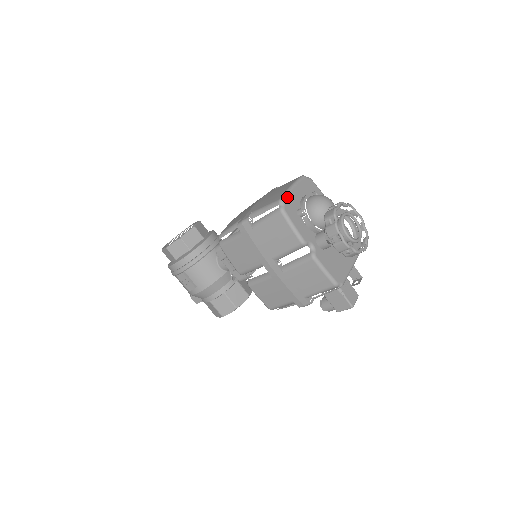
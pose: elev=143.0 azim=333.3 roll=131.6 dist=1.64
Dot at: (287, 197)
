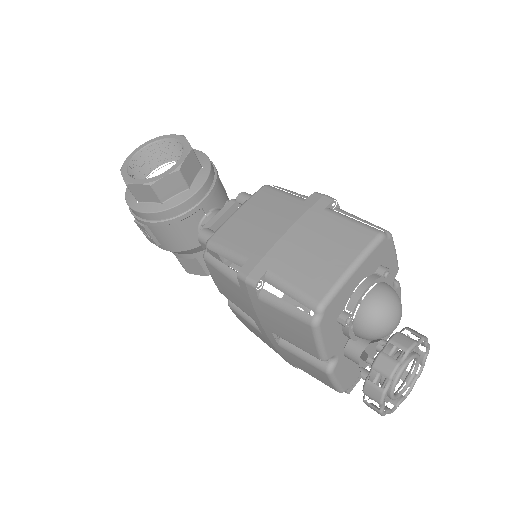
Dot at: (334, 298)
